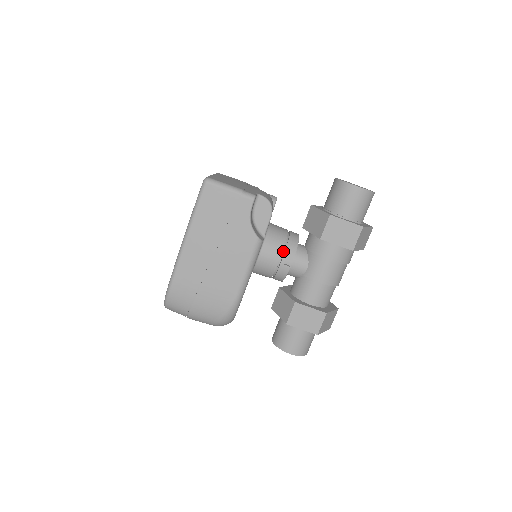
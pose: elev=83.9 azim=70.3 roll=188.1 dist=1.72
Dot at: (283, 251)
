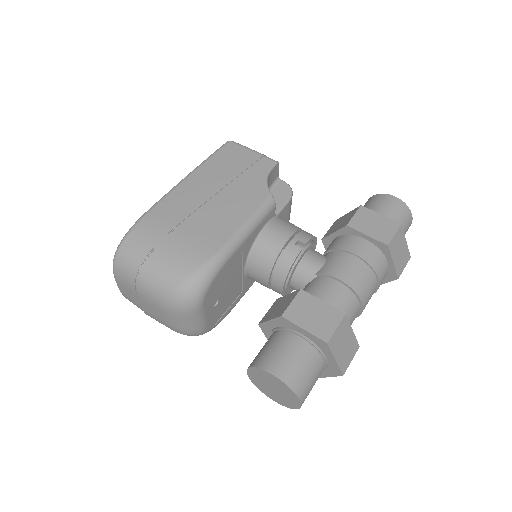
Dot at: (296, 235)
